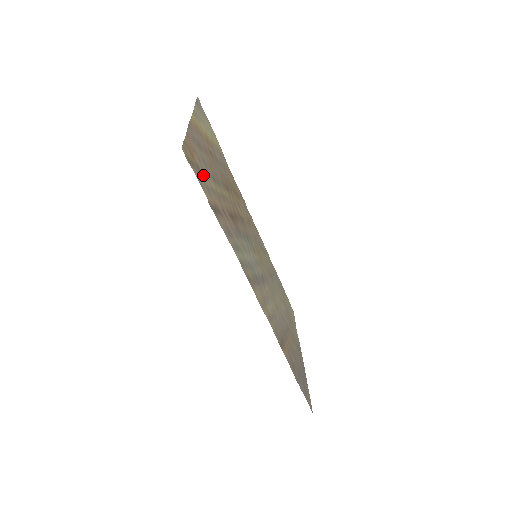
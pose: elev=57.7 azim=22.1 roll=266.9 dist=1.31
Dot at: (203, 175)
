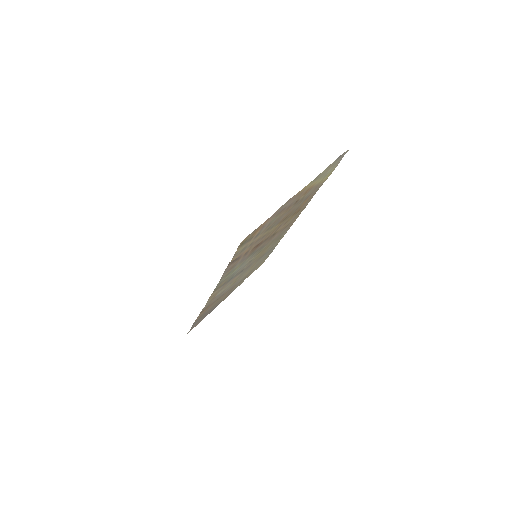
Dot at: (251, 240)
